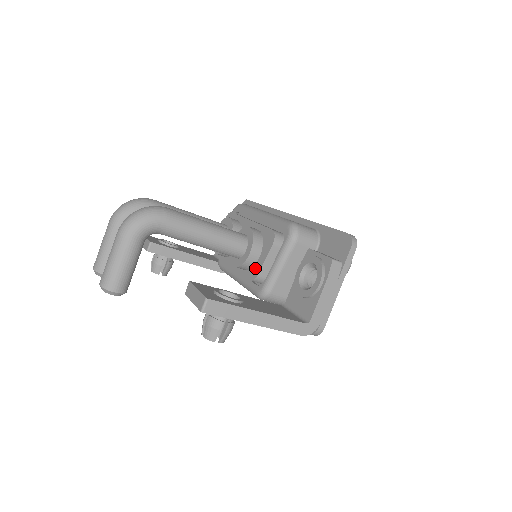
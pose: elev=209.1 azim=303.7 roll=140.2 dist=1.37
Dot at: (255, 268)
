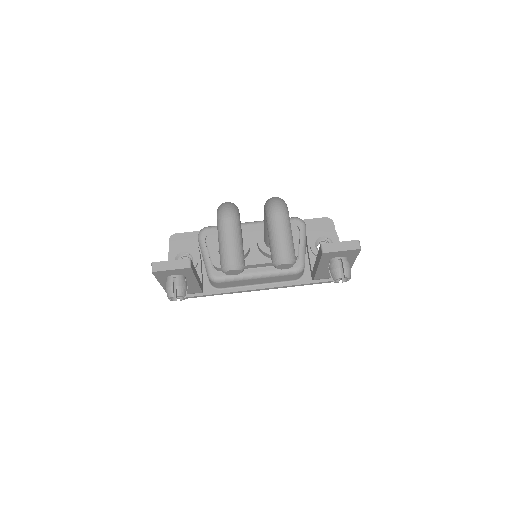
Dot at: occluded
